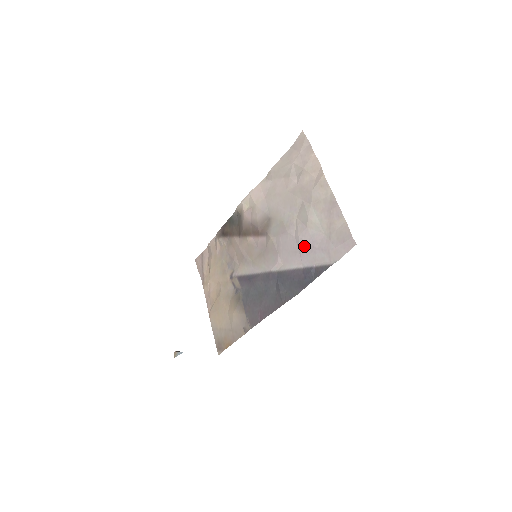
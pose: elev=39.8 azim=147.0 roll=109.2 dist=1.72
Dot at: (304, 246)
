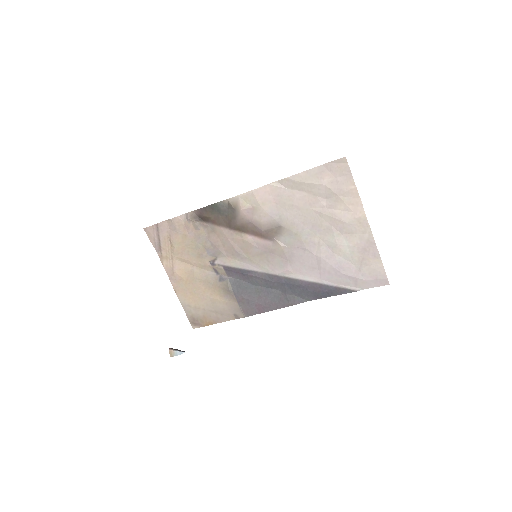
Dot at: (327, 268)
